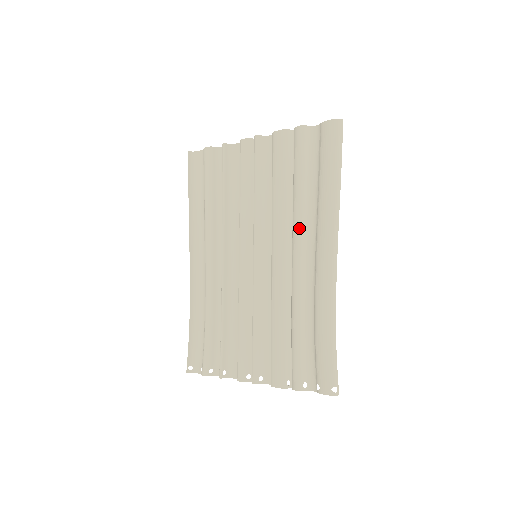
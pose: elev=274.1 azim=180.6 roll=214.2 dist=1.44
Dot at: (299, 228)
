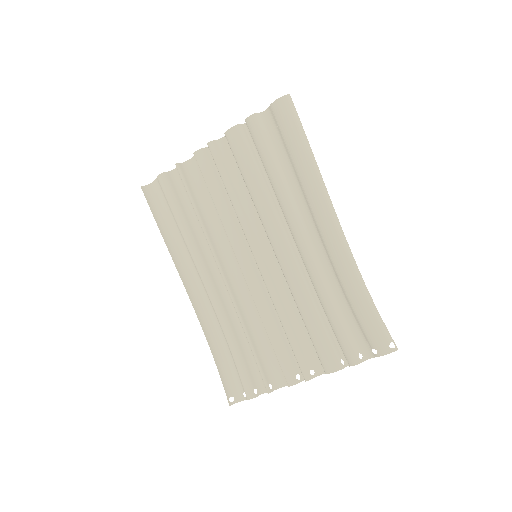
Dot at: (290, 209)
